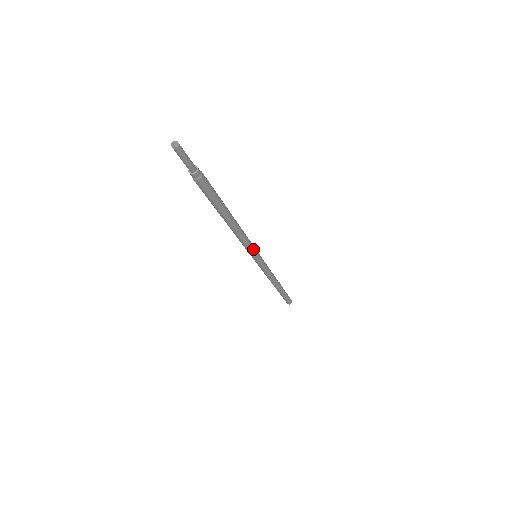
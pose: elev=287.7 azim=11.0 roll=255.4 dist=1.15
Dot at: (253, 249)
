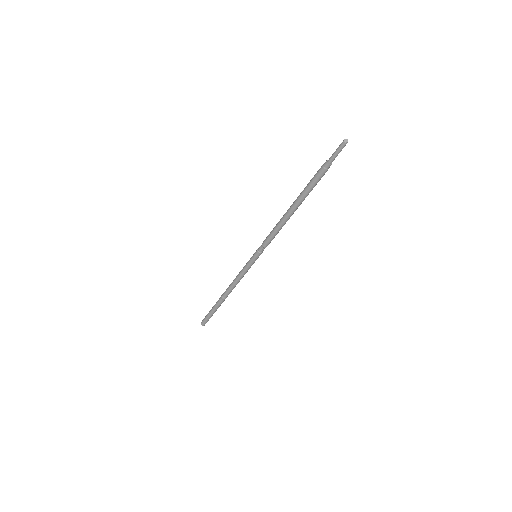
Dot at: (265, 247)
